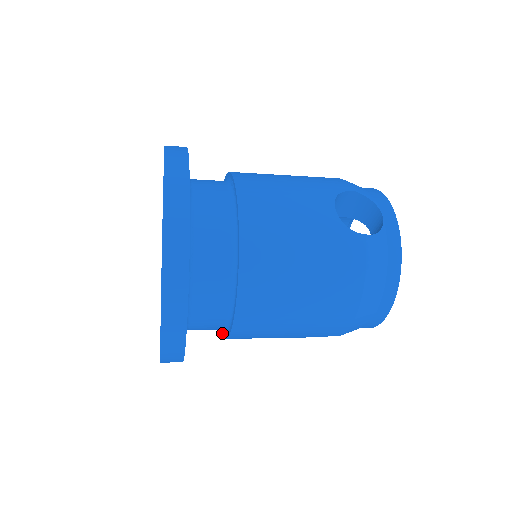
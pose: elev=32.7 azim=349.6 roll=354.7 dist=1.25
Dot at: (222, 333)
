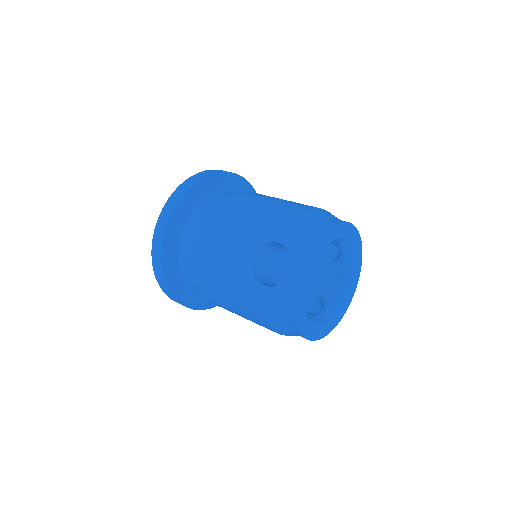
Dot at: occluded
